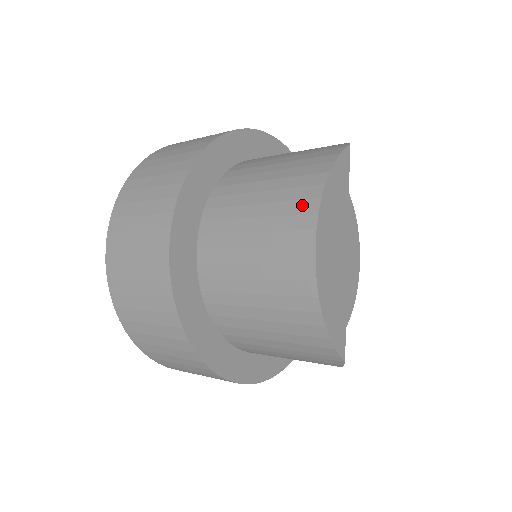
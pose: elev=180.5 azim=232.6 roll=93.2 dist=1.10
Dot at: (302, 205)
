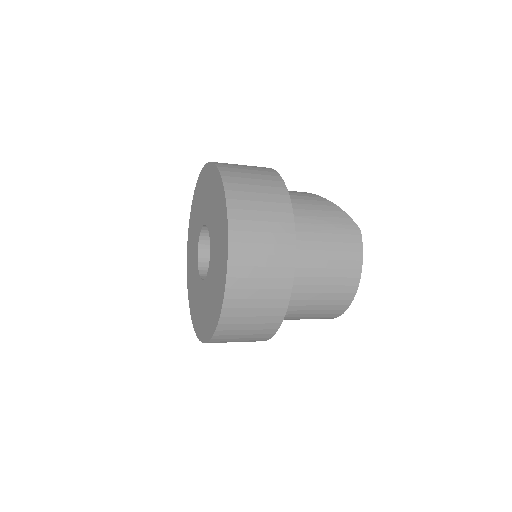
Dot at: (351, 281)
